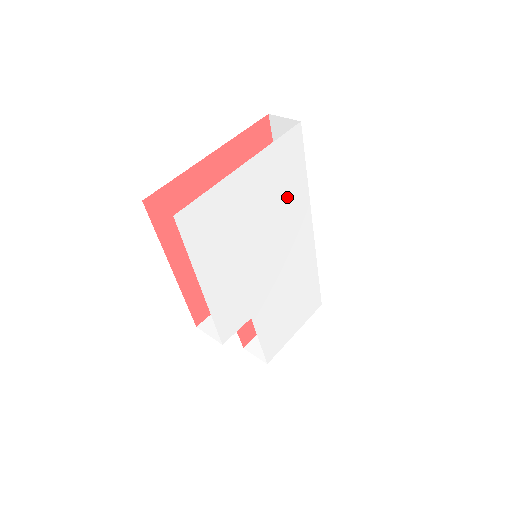
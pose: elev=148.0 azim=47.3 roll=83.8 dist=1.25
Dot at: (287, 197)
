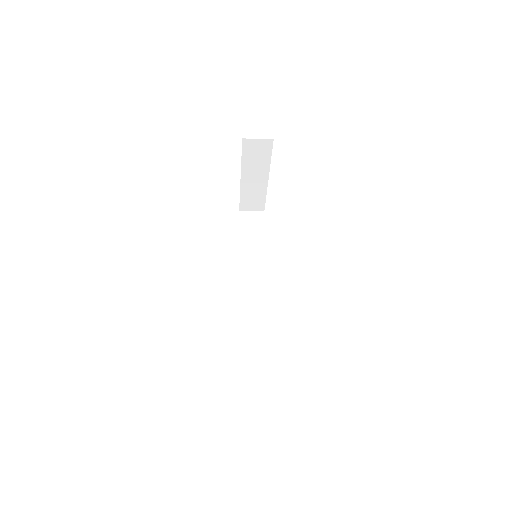
Dot at: occluded
